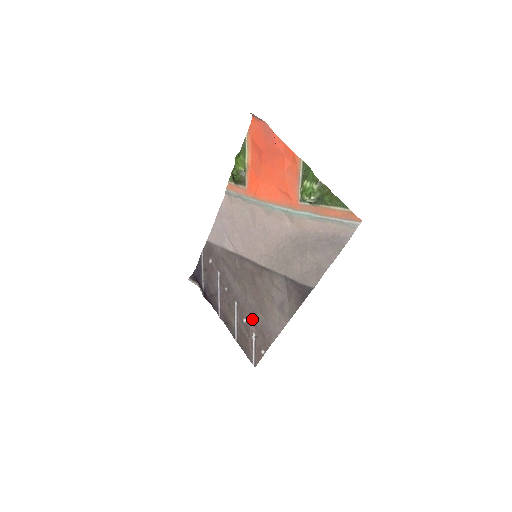
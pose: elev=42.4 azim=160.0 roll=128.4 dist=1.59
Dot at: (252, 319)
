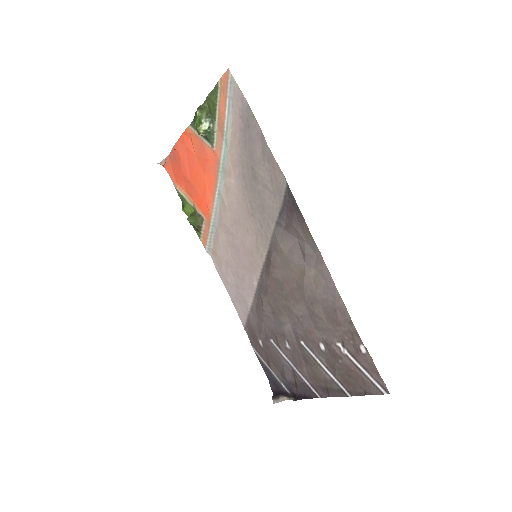
Dot at: (319, 329)
